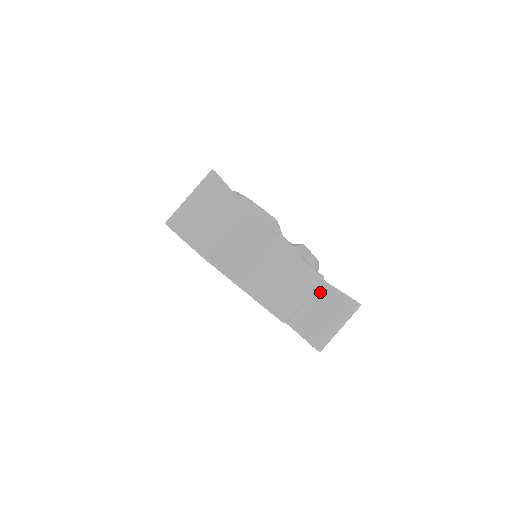
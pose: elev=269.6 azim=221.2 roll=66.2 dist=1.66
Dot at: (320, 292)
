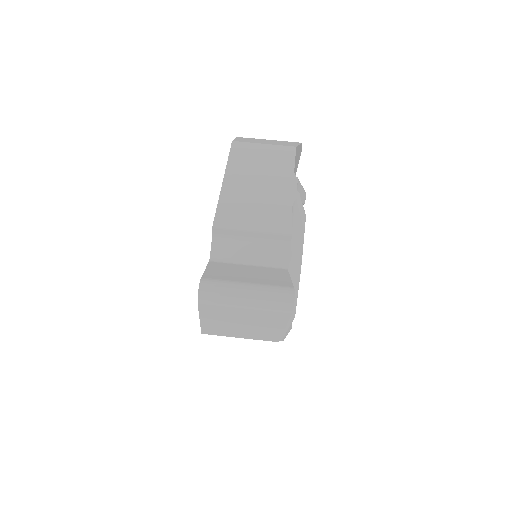
Dot at: (271, 267)
